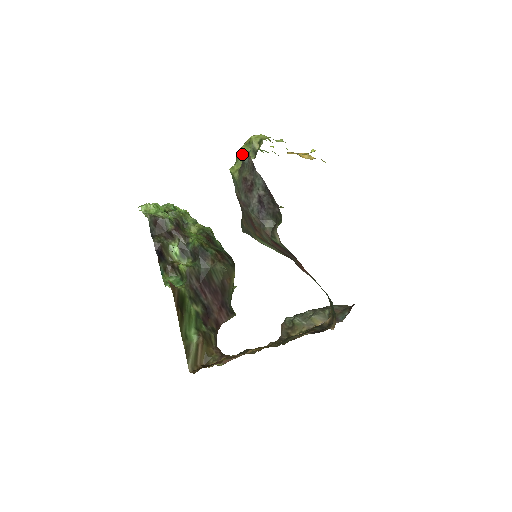
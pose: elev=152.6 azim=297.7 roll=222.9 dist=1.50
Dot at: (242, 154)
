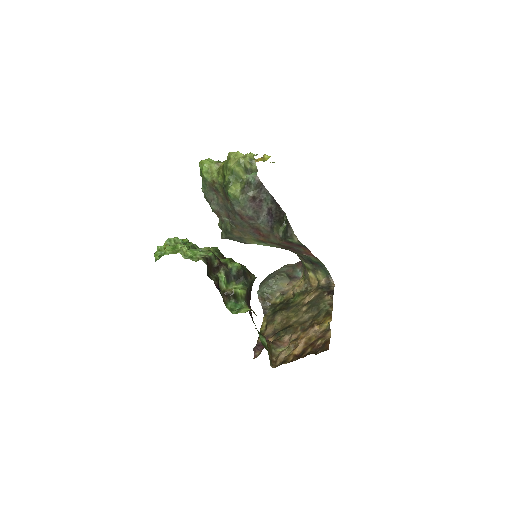
Dot at: (236, 174)
